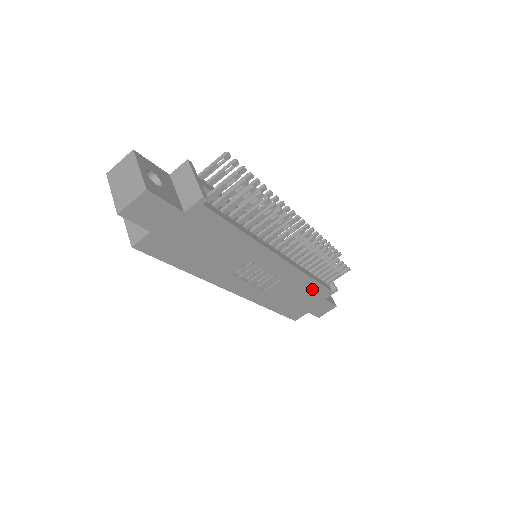
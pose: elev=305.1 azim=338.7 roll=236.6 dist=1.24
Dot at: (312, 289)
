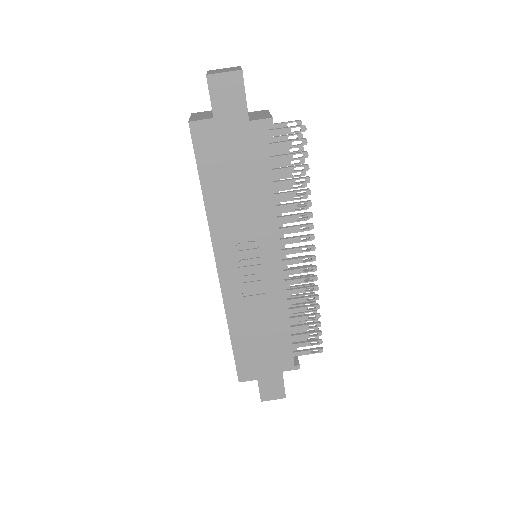
Dot at: (280, 340)
